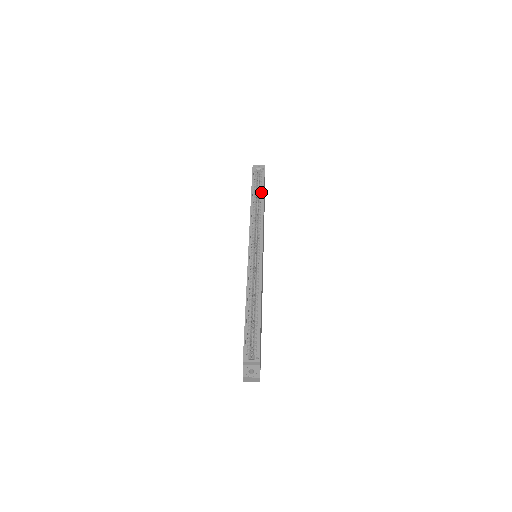
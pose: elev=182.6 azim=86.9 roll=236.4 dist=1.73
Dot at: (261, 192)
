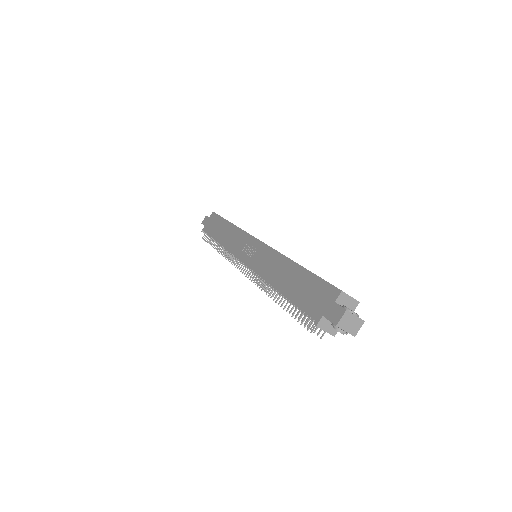
Dot at: occluded
